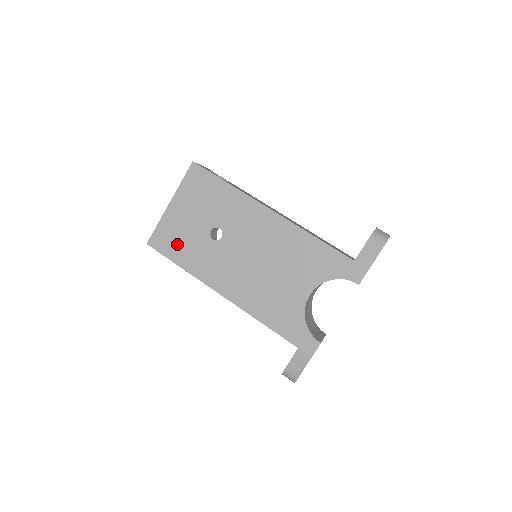
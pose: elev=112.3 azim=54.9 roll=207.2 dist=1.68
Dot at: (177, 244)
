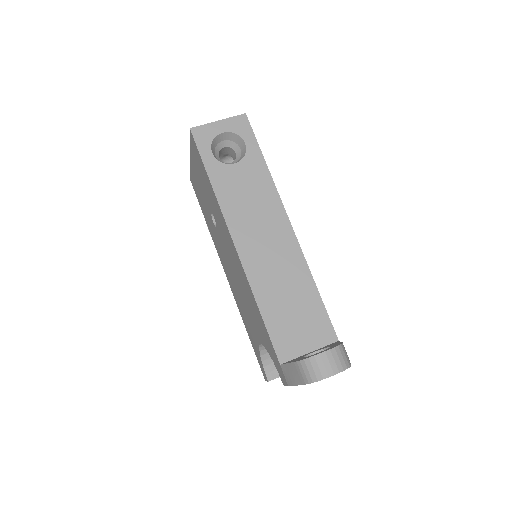
Dot at: (201, 200)
